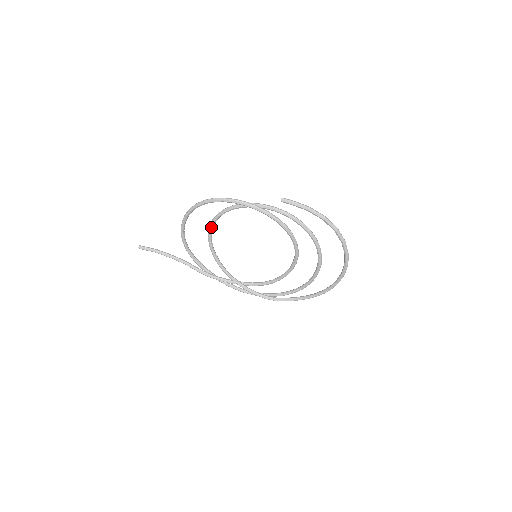
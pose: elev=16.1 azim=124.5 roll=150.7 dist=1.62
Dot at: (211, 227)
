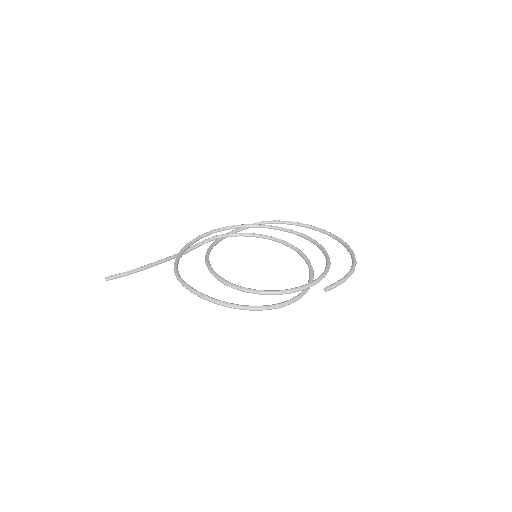
Dot at: (227, 284)
